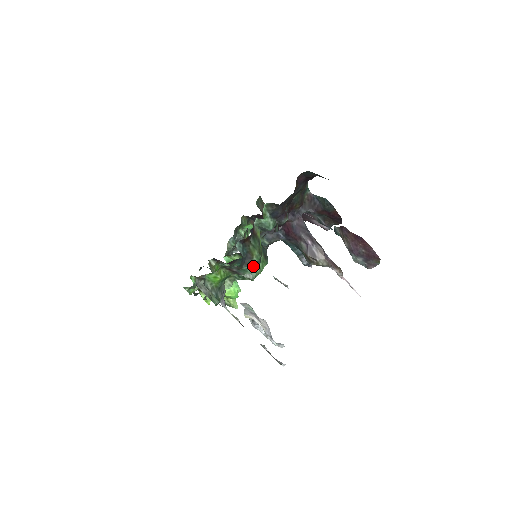
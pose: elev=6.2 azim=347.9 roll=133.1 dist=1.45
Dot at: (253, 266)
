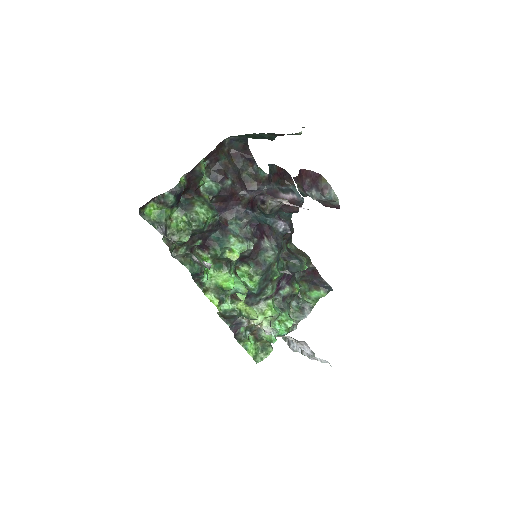
Dot at: (173, 192)
